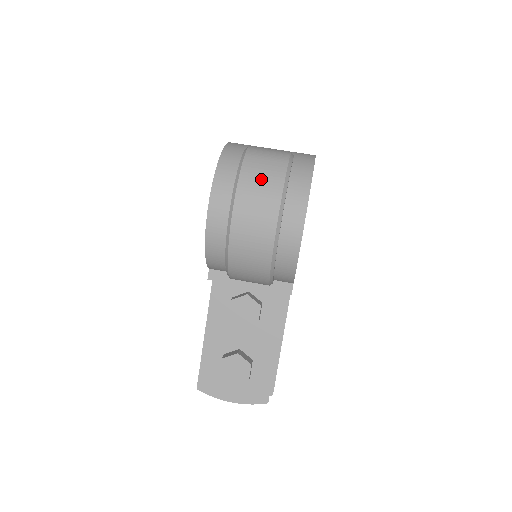
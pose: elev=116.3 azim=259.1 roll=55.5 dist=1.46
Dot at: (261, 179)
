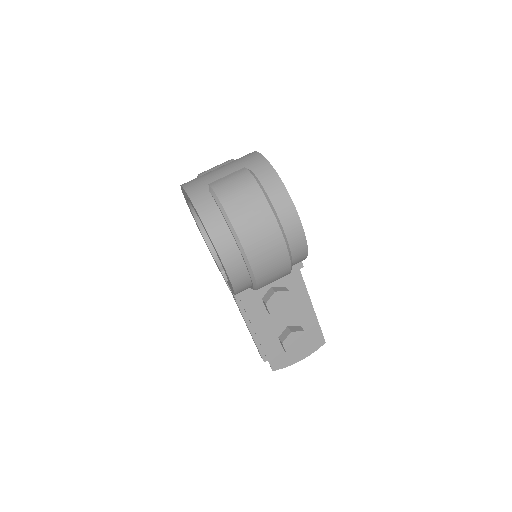
Dot at: (251, 216)
